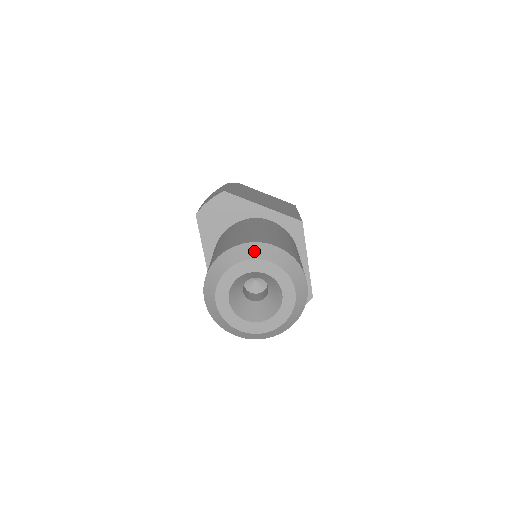
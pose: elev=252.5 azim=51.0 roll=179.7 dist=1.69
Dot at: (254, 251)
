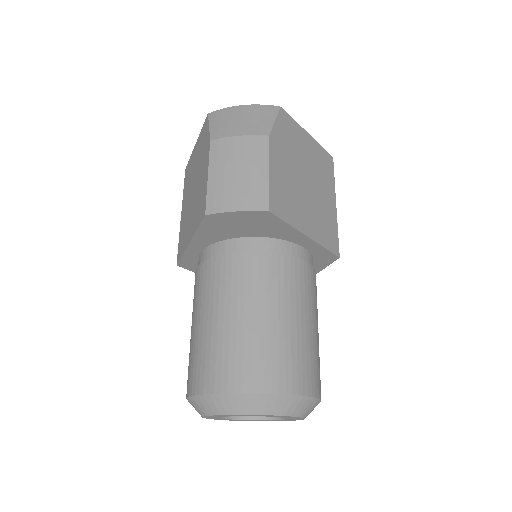
Dot at: (285, 406)
